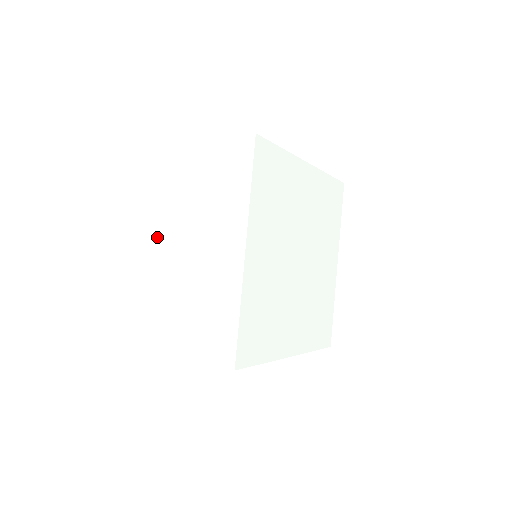
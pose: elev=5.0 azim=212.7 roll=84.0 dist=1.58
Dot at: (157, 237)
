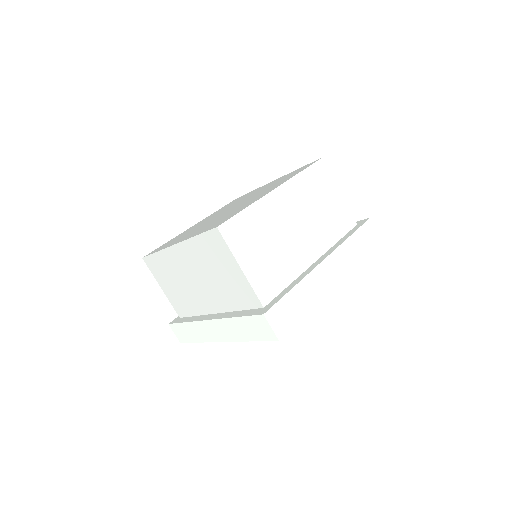
Dot at: (179, 245)
